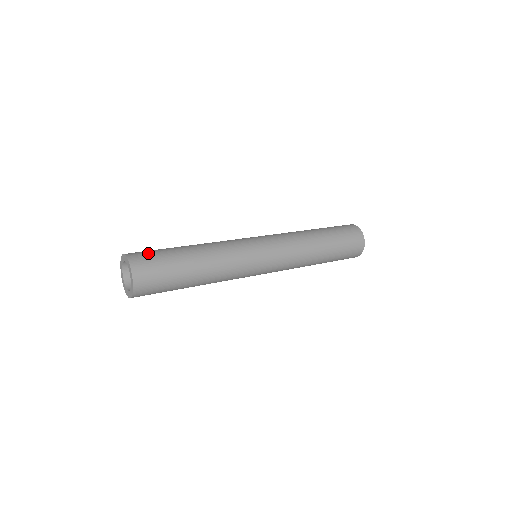
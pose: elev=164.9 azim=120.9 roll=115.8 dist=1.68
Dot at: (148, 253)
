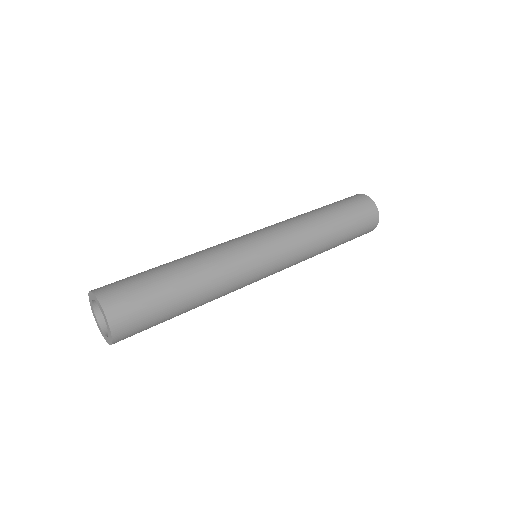
Dot at: (121, 283)
